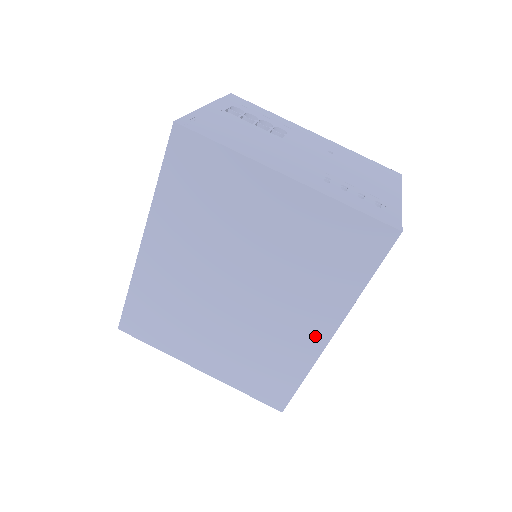
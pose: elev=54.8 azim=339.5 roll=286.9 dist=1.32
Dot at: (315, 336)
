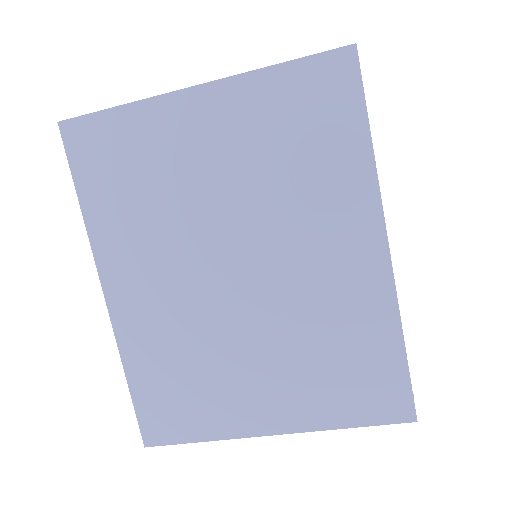
Dot at: (368, 262)
